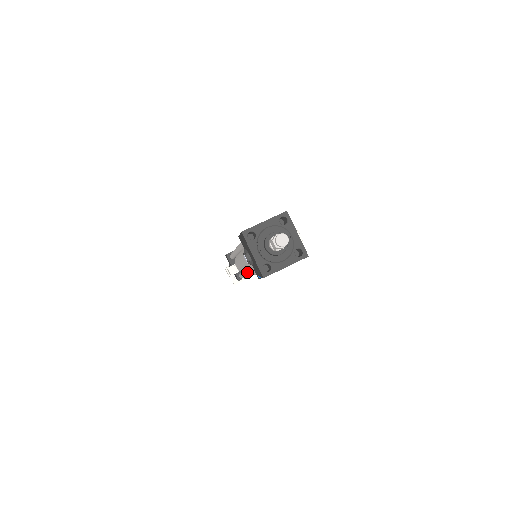
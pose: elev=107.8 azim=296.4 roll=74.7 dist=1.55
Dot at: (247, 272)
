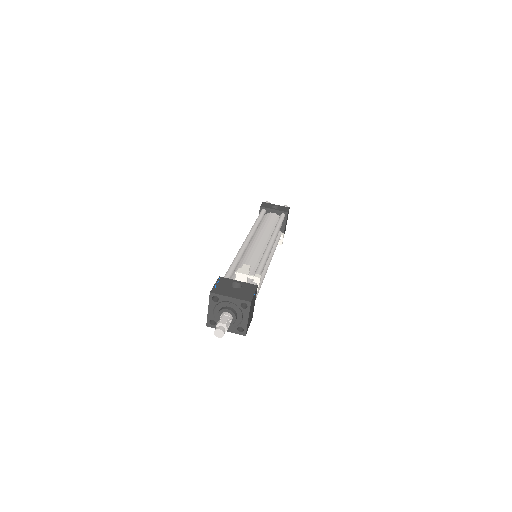
Dot at: occluded
